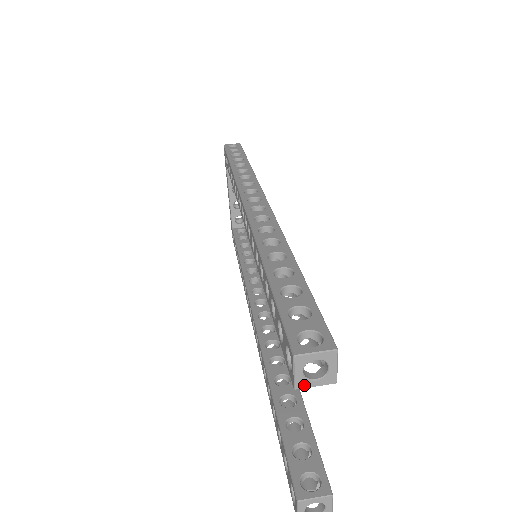
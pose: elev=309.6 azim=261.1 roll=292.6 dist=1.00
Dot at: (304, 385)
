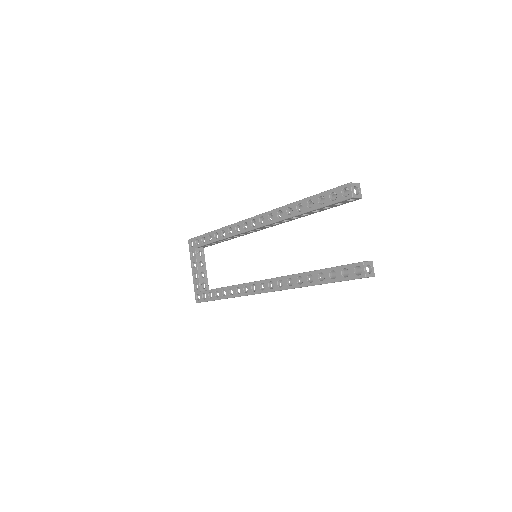
Dot at: (355, 196)
